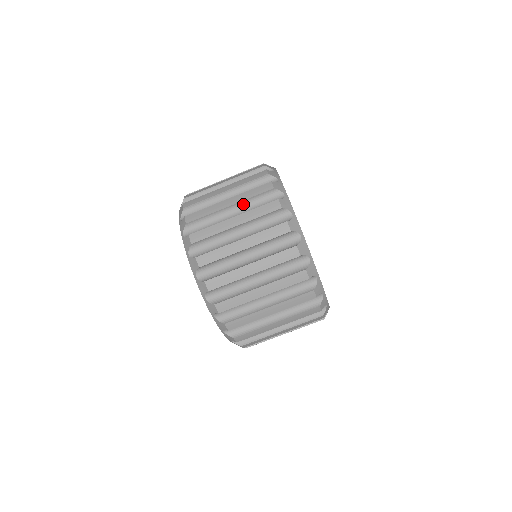
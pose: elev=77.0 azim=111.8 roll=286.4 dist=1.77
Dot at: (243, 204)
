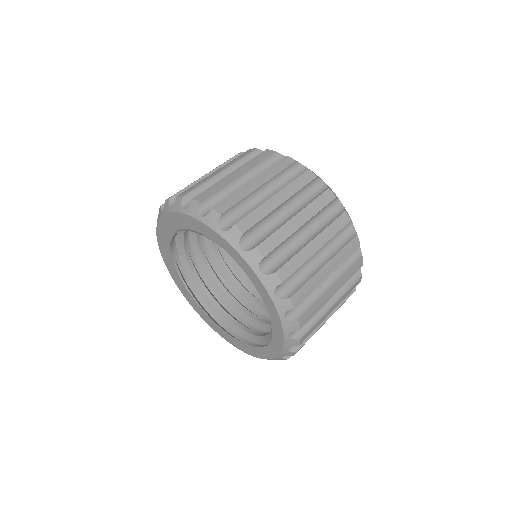
Dot at: occluded
